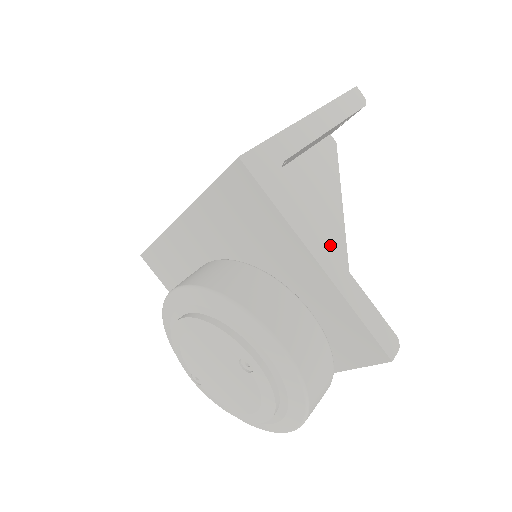
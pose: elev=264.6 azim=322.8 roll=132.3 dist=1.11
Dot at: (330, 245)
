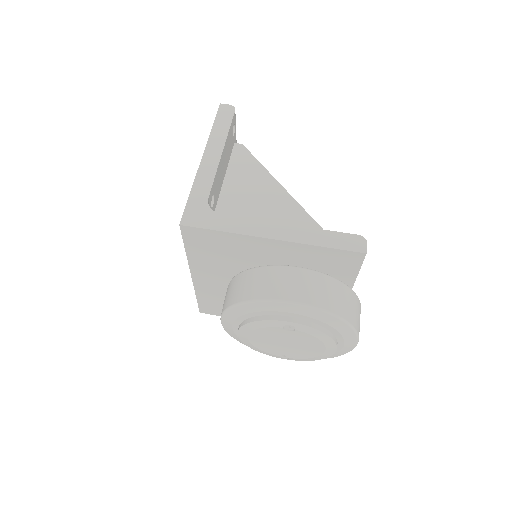
Dot at: (286, 213)
